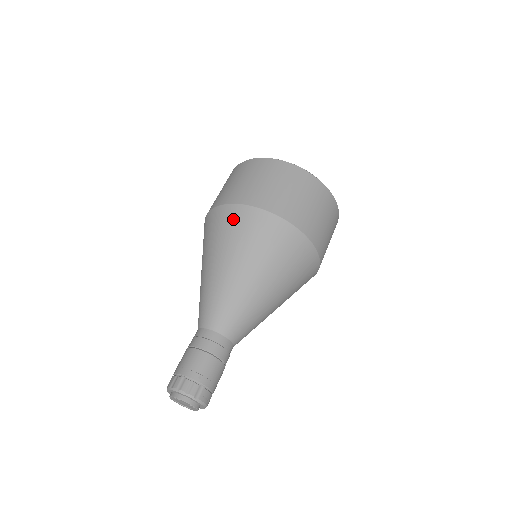
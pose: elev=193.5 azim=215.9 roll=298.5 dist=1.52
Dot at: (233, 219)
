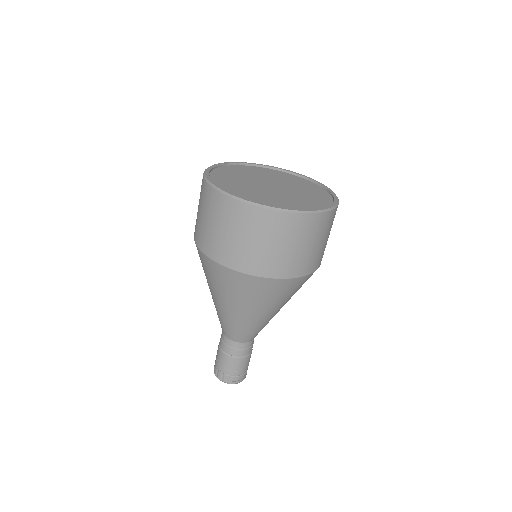
Dot at: (203, 262)
